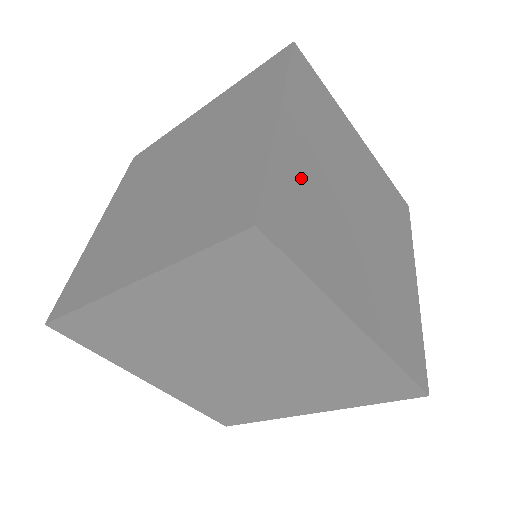
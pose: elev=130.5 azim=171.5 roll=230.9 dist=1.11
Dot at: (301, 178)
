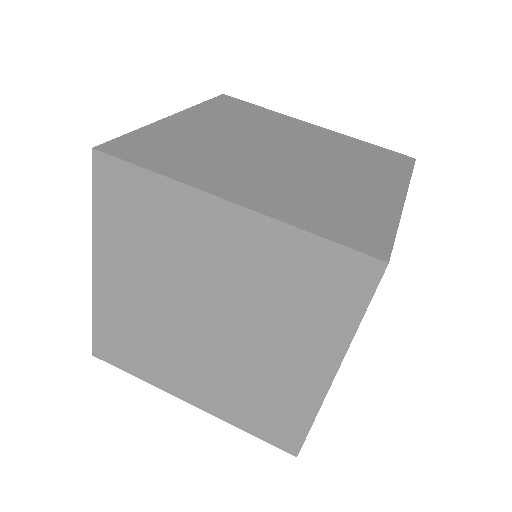
Dot at: occluded
